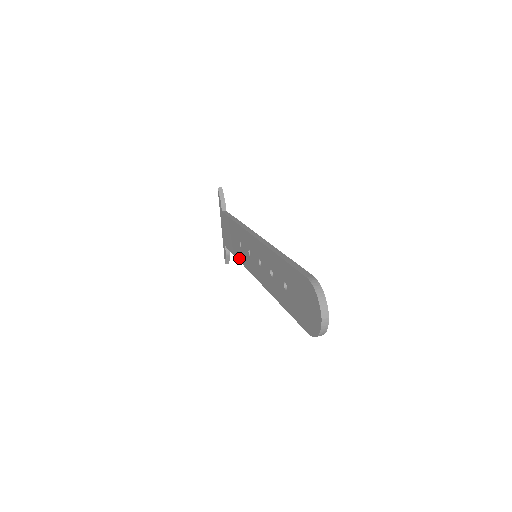
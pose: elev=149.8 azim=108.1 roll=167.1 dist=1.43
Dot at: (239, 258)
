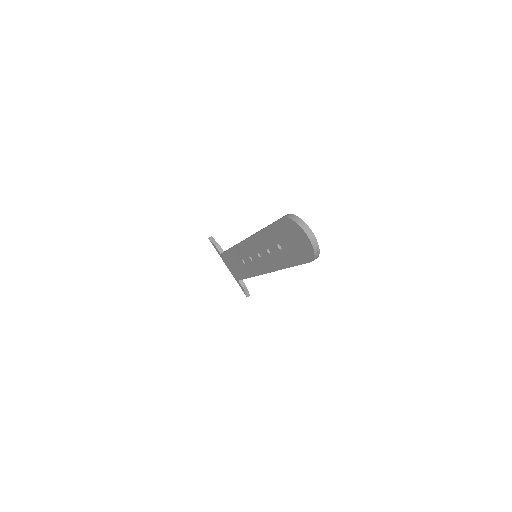
Dot at: (249, 275)
